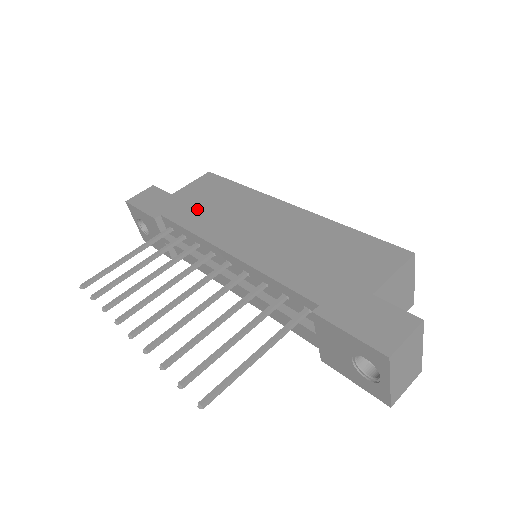
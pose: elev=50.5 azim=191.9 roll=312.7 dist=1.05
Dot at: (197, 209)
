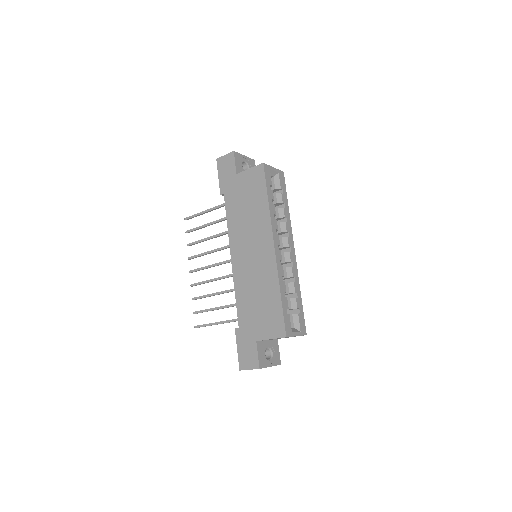
Dot at: (239, 205)
